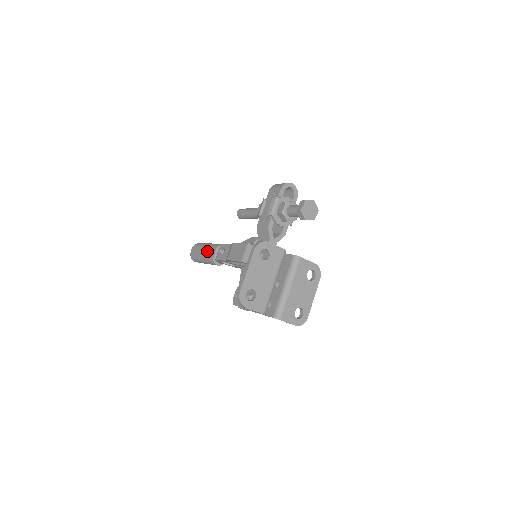
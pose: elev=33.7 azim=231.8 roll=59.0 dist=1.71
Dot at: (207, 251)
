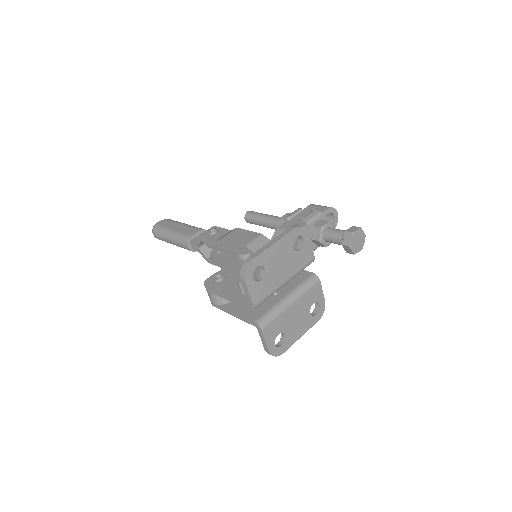
Dot at: (184, 228)
